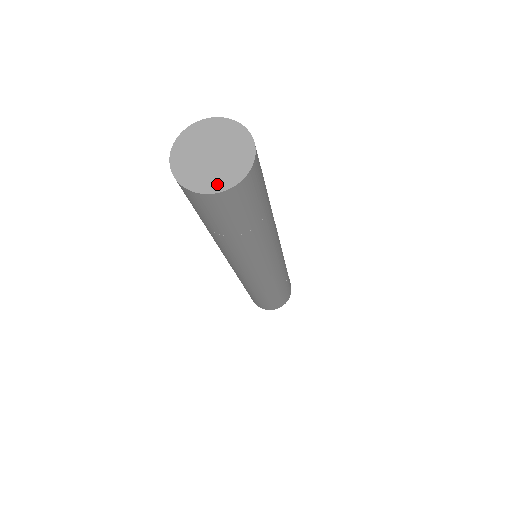
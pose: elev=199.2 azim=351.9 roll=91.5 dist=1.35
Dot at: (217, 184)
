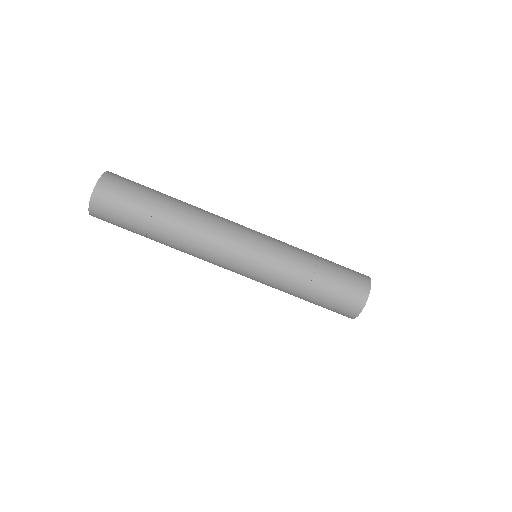
Dot at: (98, 183)
